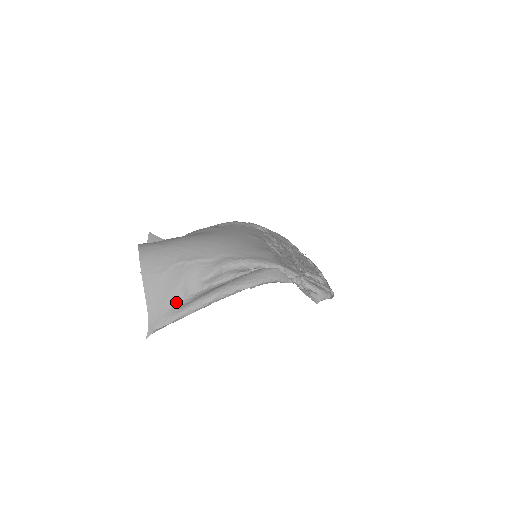
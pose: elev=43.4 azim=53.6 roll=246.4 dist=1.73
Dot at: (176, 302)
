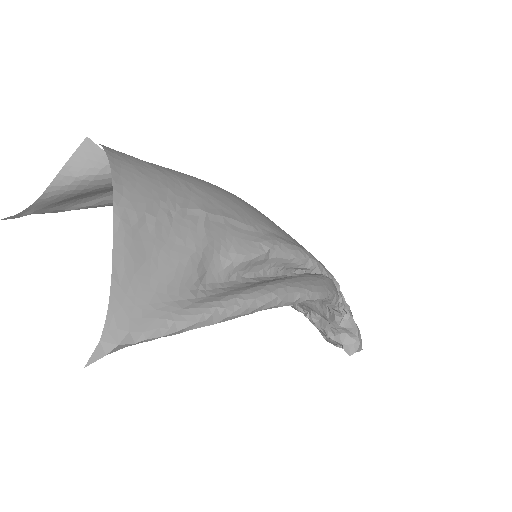
Dot at: (181, 290)
